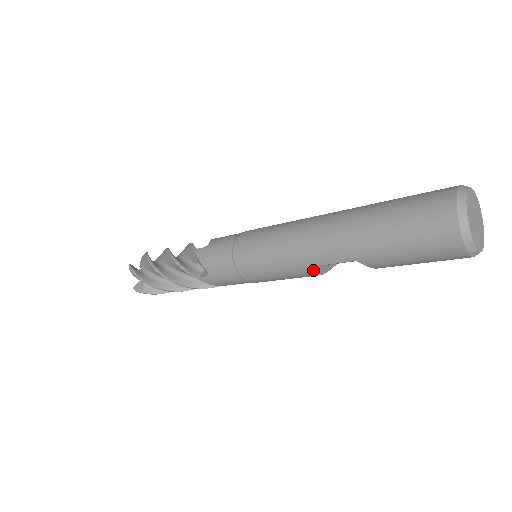
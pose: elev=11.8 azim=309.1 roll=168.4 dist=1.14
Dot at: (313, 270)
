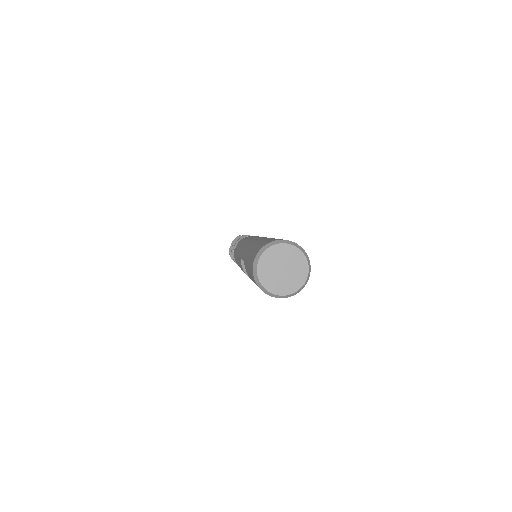
Dot at: (241, 263)
